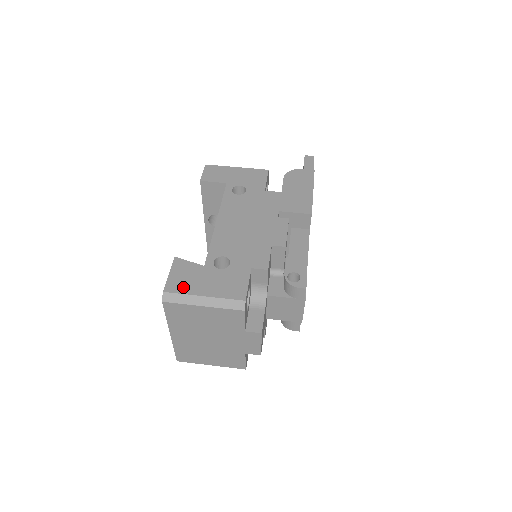
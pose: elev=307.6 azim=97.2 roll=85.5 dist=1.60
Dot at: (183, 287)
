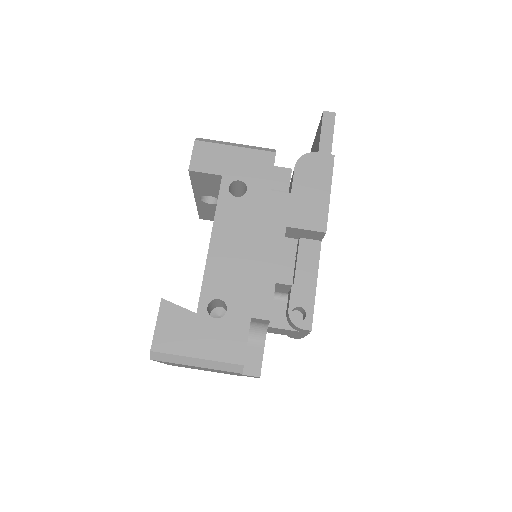
Dot at: (173, 345)
